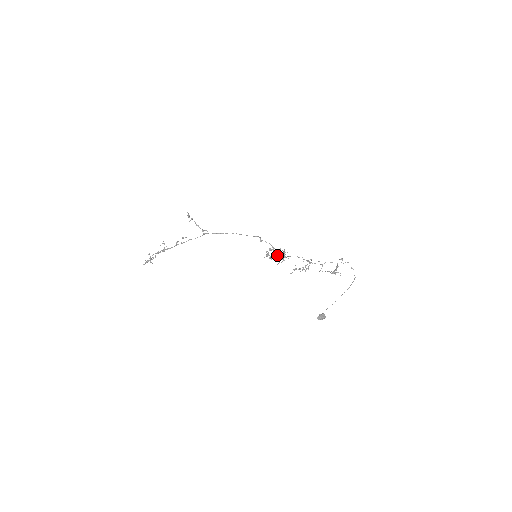
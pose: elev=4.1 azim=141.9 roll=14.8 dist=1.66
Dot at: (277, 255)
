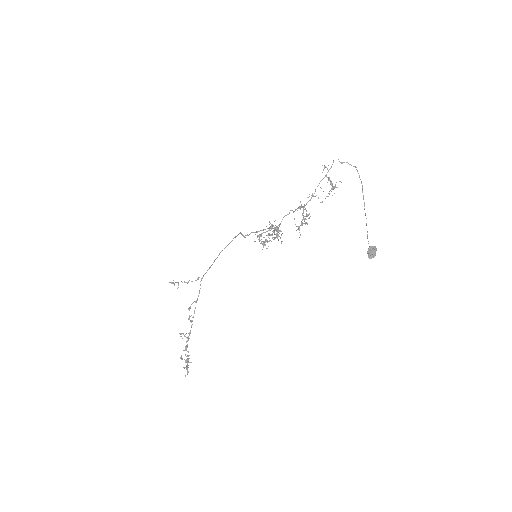
Dot at: (270, 235)
